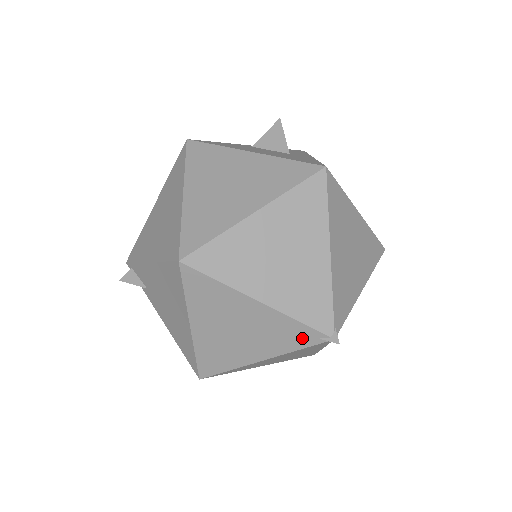
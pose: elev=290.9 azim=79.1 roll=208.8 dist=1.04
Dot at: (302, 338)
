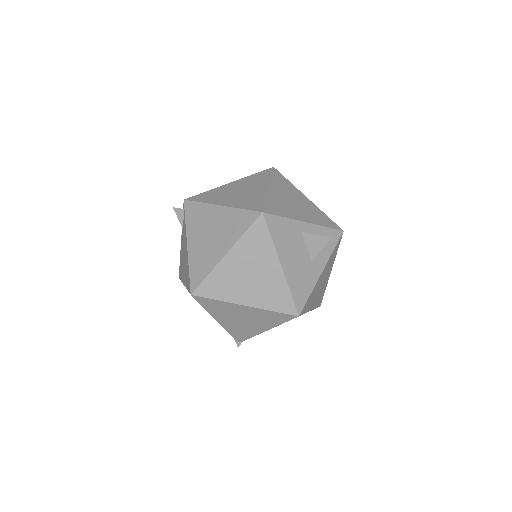
Dot at: occluded
